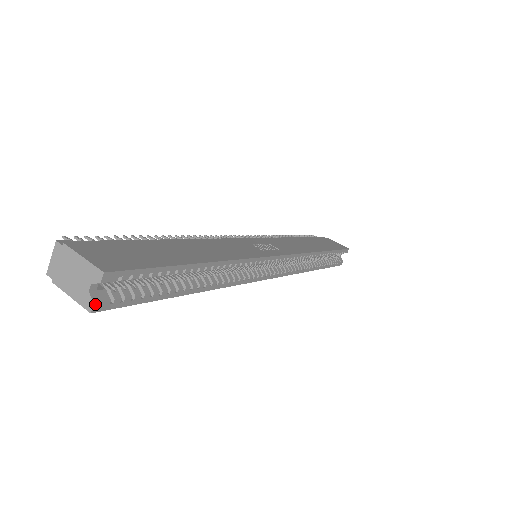
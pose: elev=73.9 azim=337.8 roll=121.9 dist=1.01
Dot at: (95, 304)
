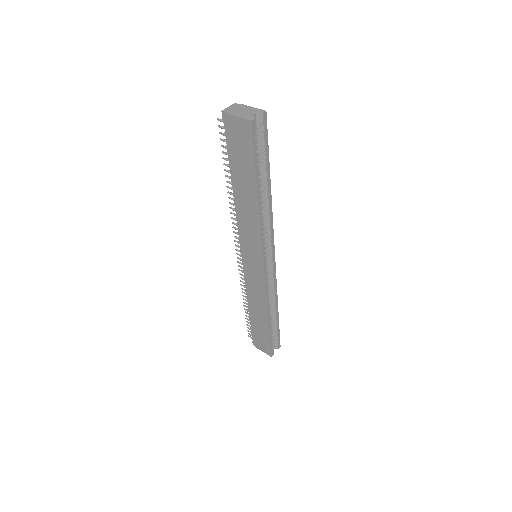
Dot at: (255, 120)
